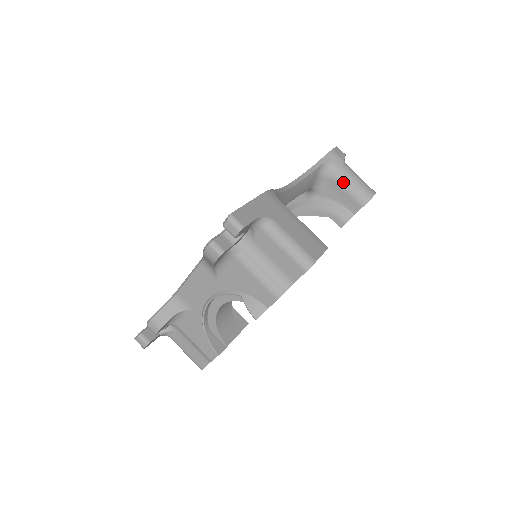
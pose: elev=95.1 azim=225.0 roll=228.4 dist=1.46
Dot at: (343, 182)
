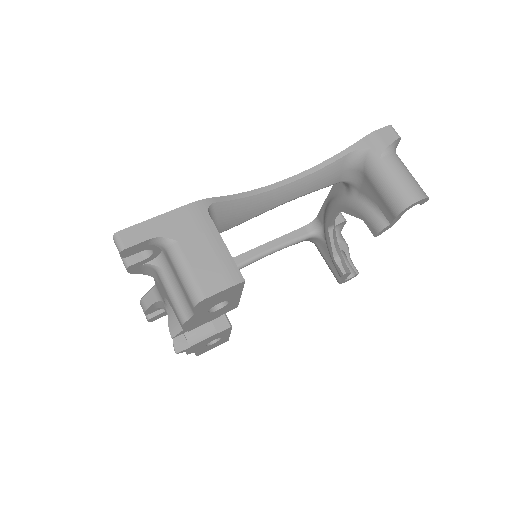
Dot at: (376, 179)
